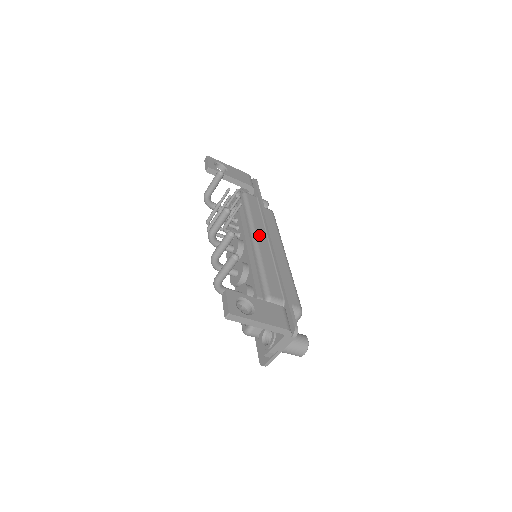
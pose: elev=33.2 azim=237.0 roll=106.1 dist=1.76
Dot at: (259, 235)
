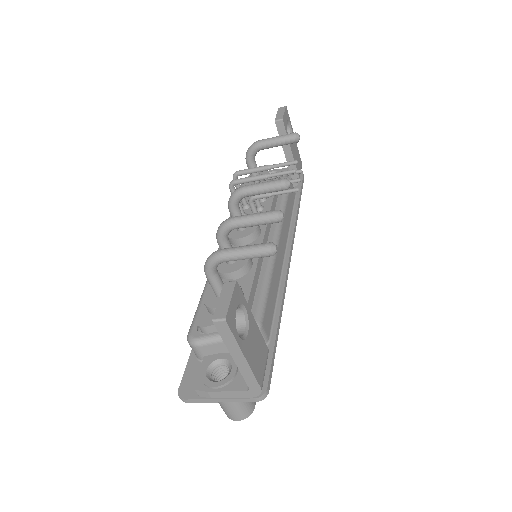
Dot at: (282, 238)
